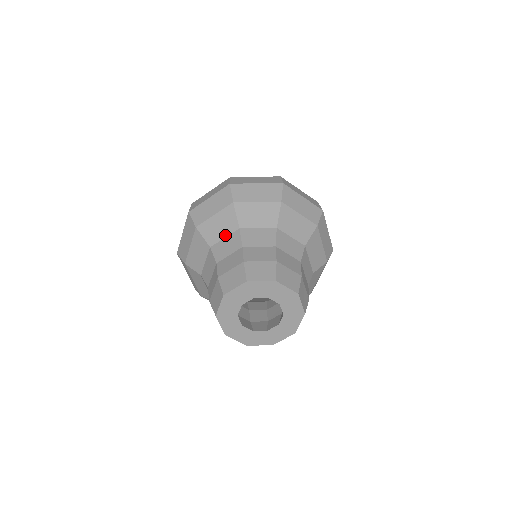
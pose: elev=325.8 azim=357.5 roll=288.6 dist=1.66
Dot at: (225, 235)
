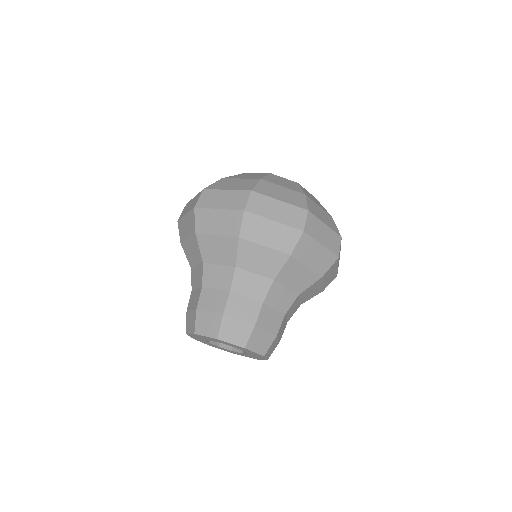
Dot at: (196, 263)
